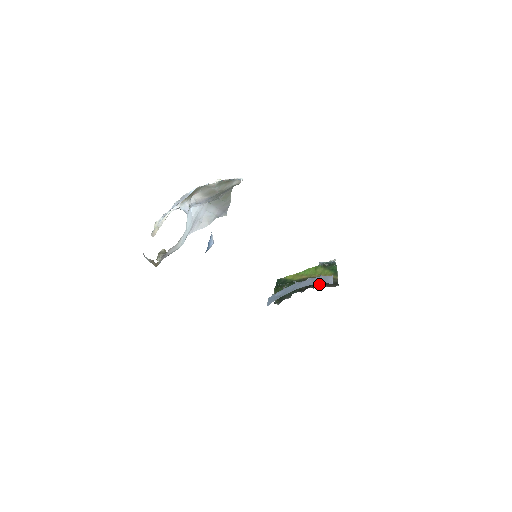
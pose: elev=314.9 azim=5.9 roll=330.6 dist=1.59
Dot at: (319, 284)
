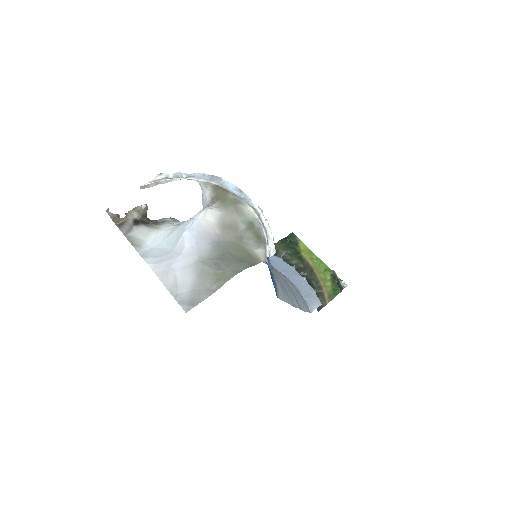
Dot at: occluded
